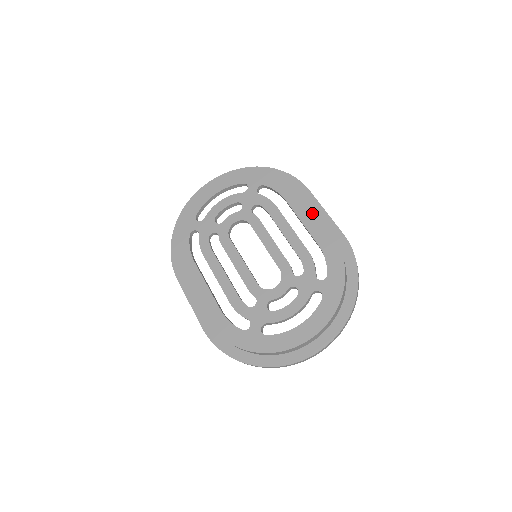
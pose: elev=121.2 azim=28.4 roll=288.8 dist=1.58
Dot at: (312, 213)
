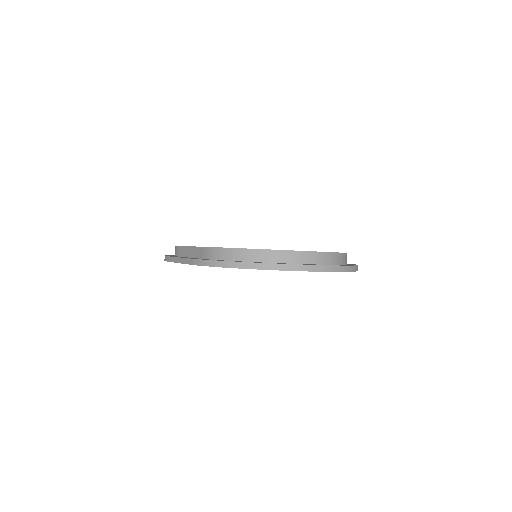
Dot at: occluded
